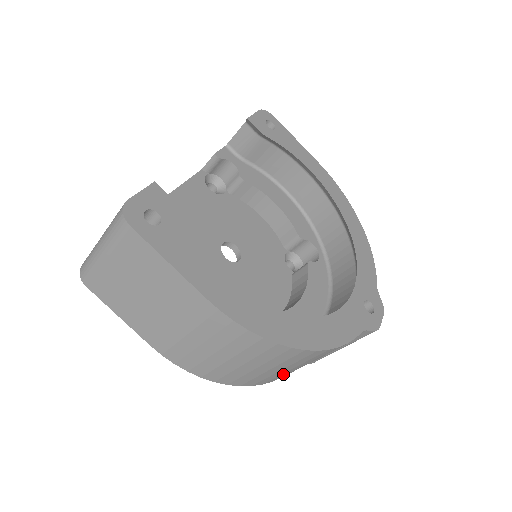
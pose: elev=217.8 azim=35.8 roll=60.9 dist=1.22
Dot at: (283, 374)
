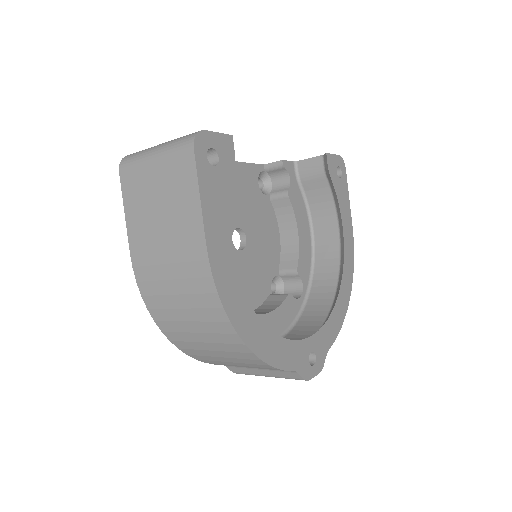
Dot at: (209, 357)
